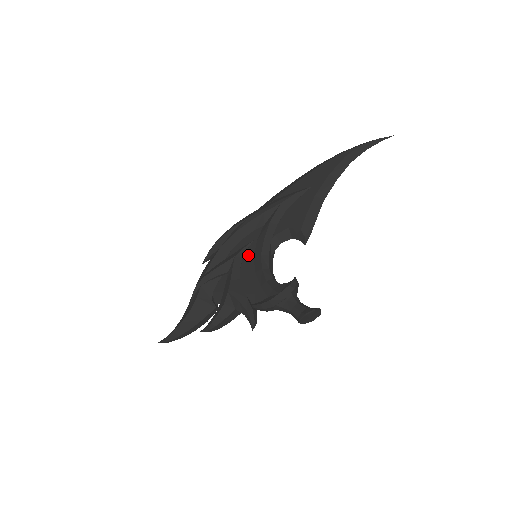
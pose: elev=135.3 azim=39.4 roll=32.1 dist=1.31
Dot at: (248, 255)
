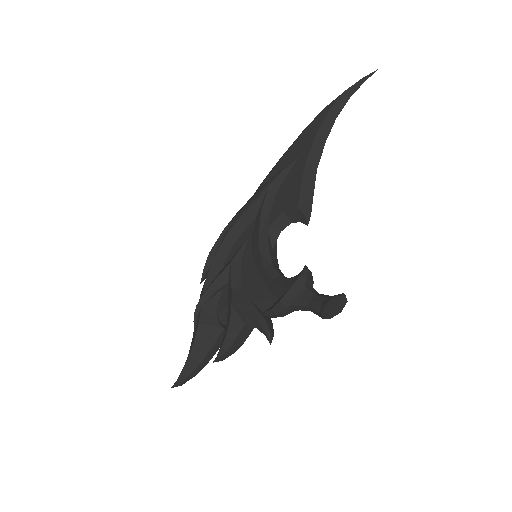
Dot at: (246, 257)
